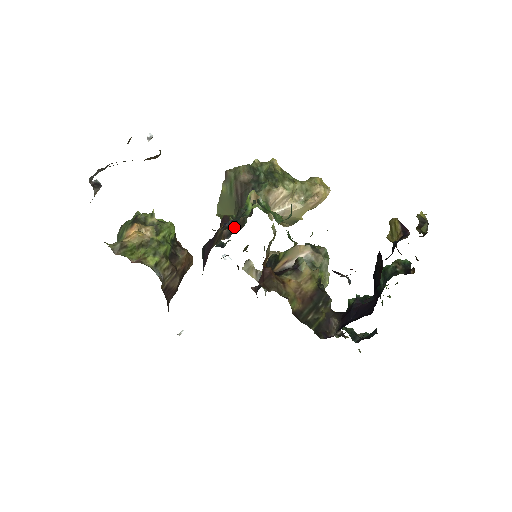
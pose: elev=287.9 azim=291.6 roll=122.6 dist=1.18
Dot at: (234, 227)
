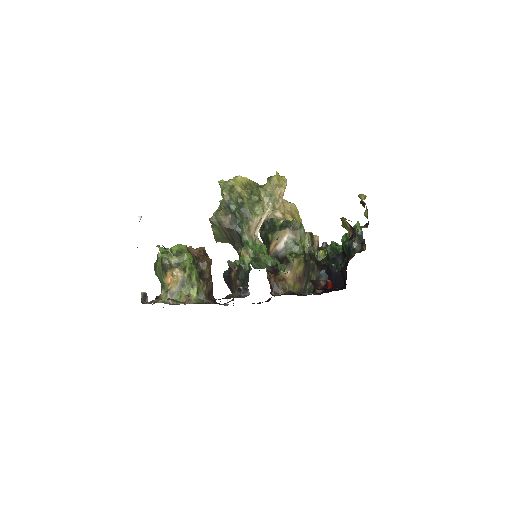
Dot at: (247, 292)
